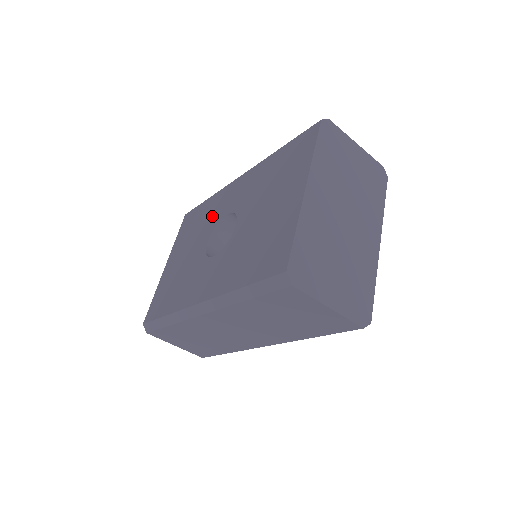
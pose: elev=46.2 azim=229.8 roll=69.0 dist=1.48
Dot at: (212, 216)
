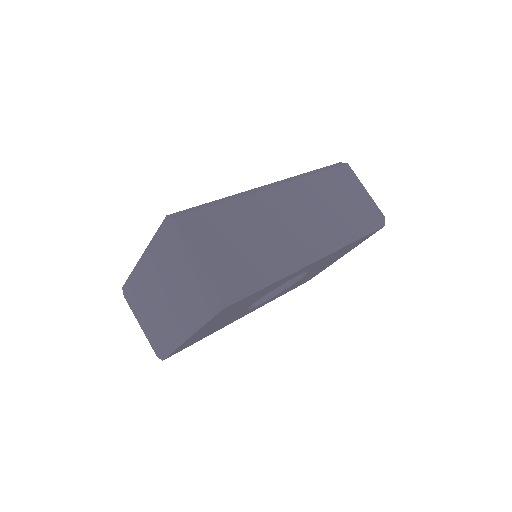
Dot at: occluded
